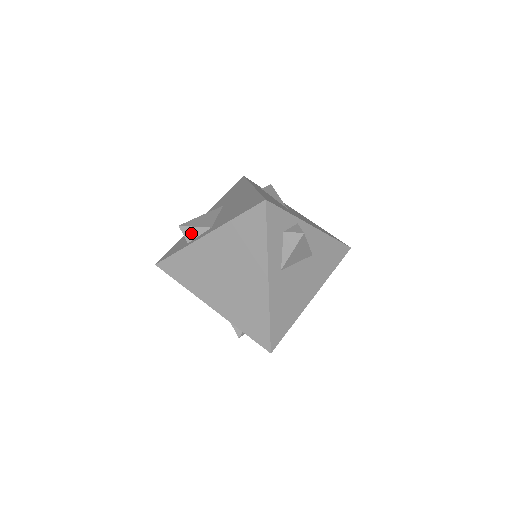
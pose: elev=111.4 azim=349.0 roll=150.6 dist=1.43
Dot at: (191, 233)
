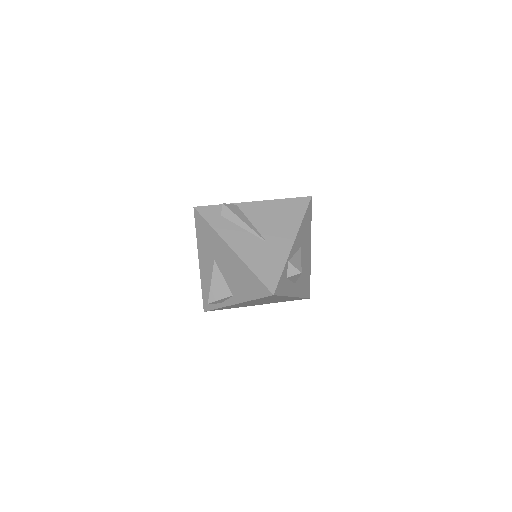
Dot at: (220, 301)
